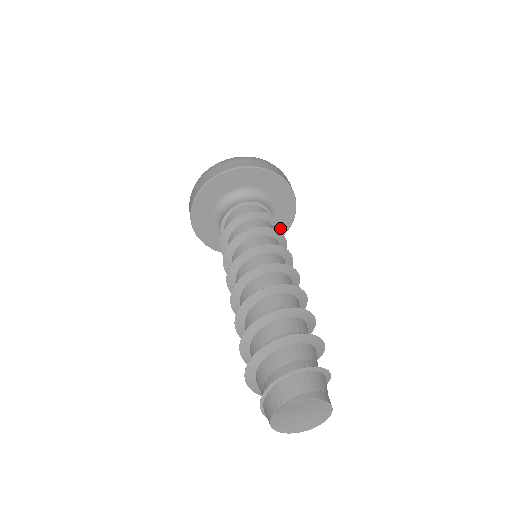
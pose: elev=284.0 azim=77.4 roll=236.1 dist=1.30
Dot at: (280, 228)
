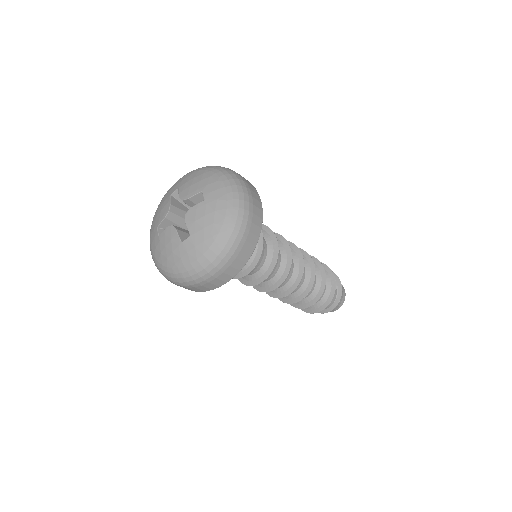
Dot at: occluded
